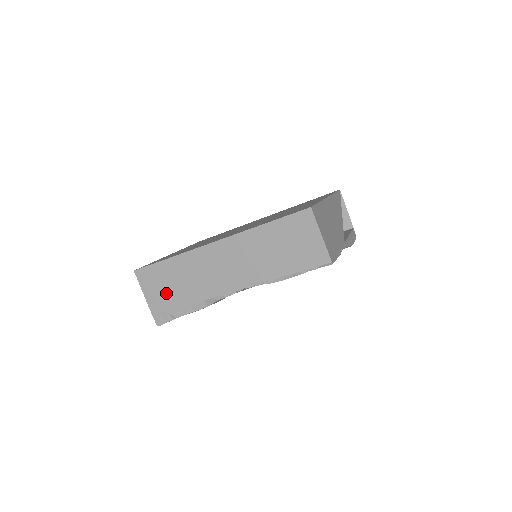
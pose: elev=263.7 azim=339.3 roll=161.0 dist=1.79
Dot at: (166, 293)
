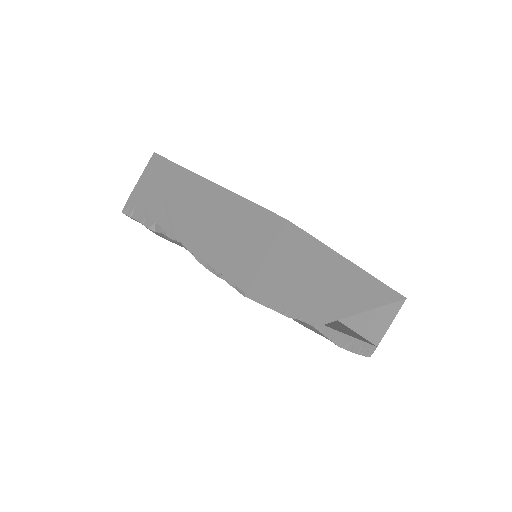
Dot at: (148, 190)
